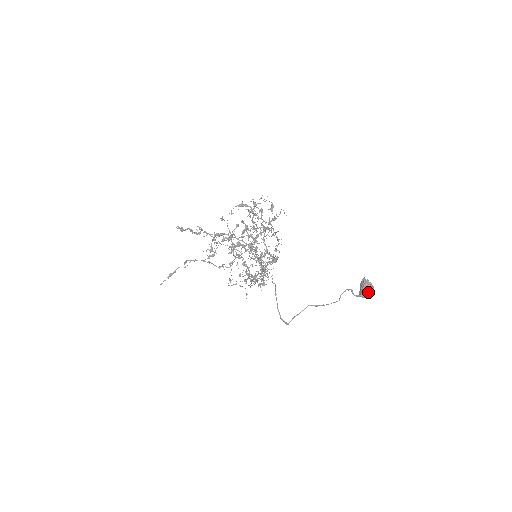
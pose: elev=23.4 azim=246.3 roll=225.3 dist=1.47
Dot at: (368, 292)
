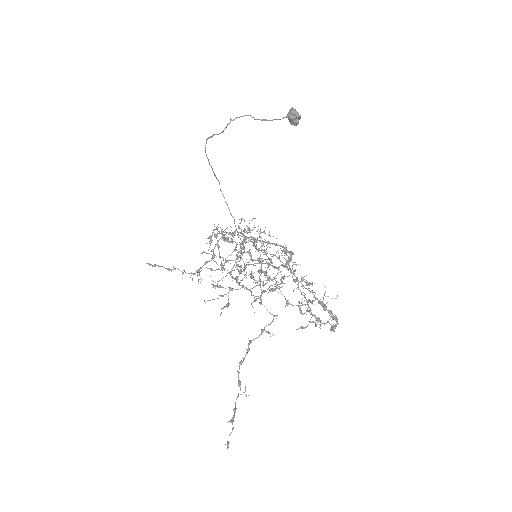
Dot at: (291, 110)
